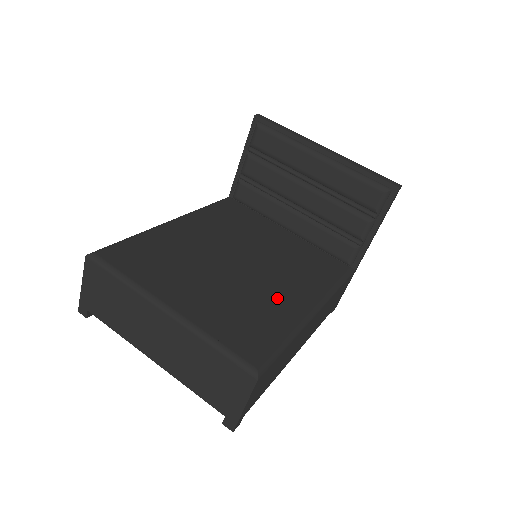
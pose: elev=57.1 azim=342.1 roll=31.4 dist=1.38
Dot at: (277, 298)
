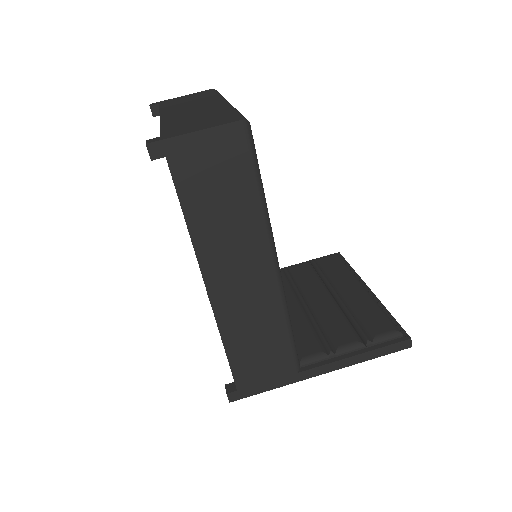
Dot at: occluded
